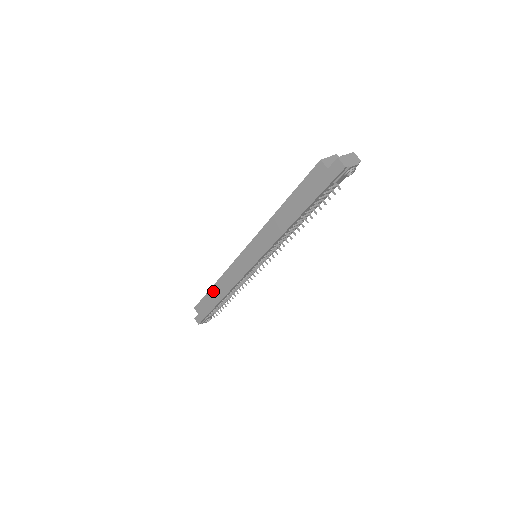
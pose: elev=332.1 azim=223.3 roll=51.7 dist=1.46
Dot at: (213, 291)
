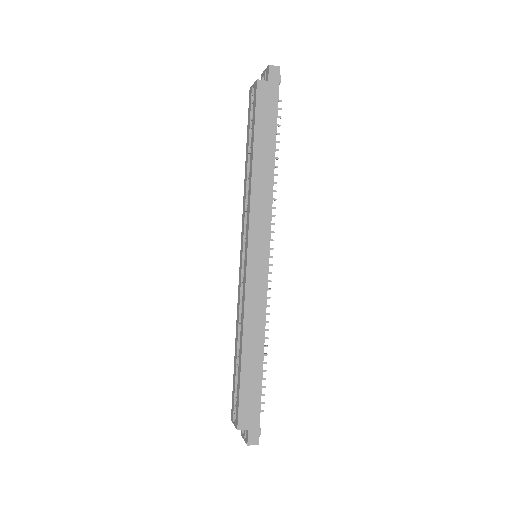
Dot at: (246, 360)
